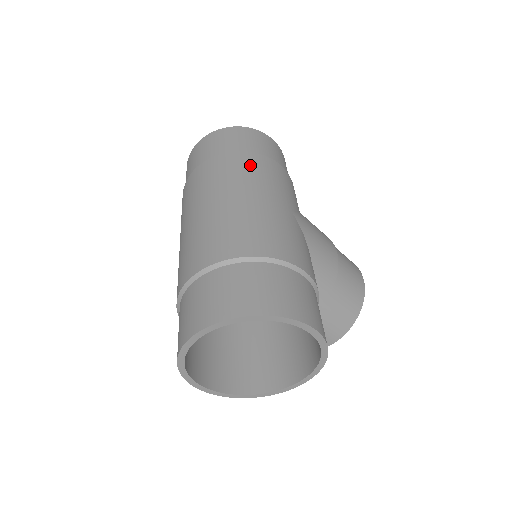
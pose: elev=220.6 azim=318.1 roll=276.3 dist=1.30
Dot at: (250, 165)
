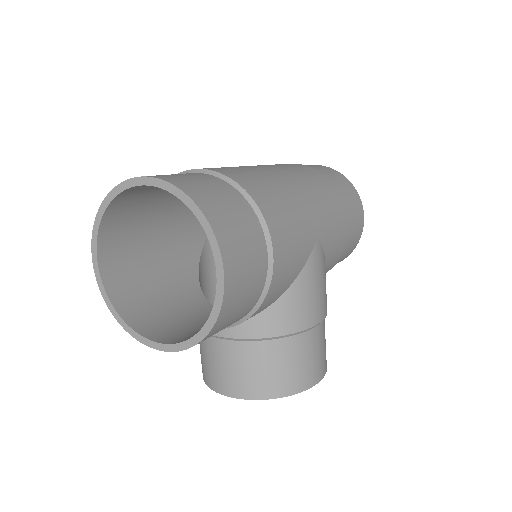
Dot at: (325, 187)
